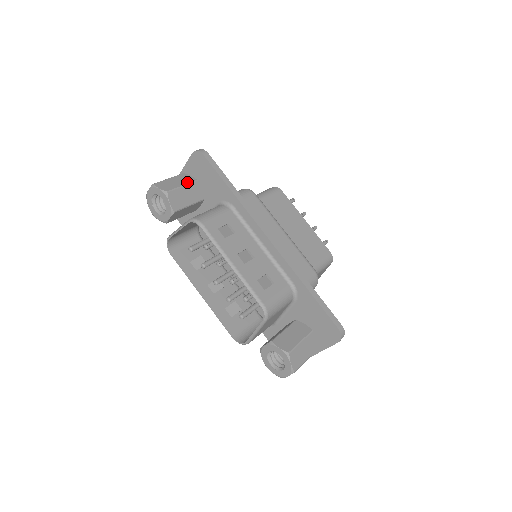
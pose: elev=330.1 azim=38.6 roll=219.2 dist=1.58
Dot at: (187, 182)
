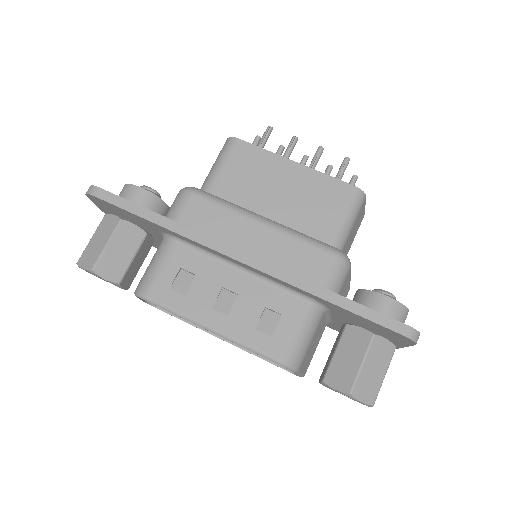
Dot at: (110, 233)
